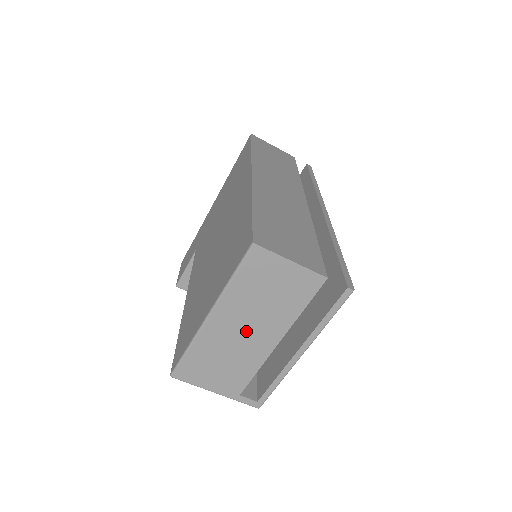
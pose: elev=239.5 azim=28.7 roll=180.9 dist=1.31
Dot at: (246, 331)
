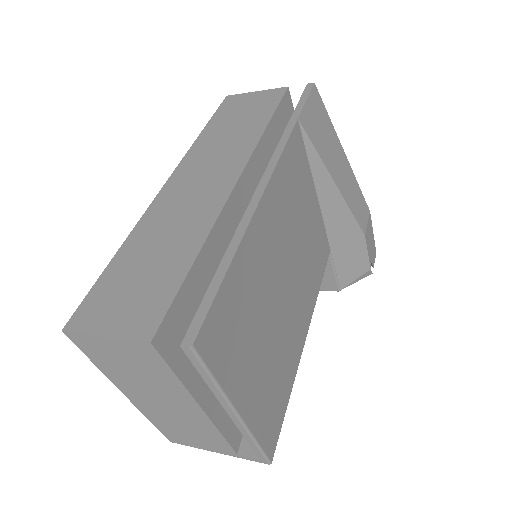
Dot at: (164, 403)
